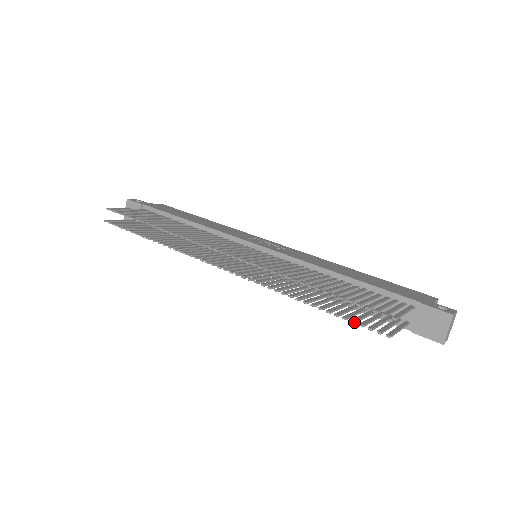
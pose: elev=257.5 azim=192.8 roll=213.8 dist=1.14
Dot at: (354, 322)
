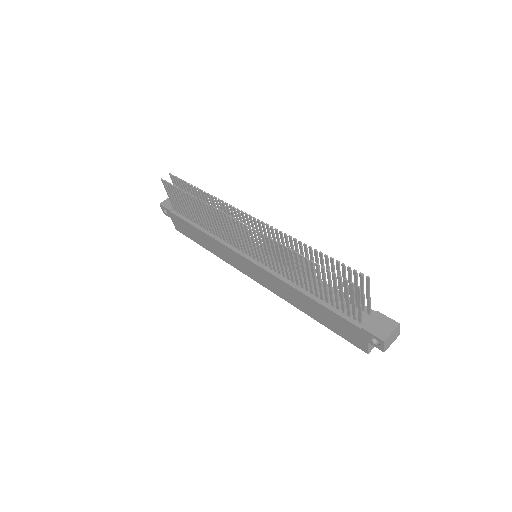
Dot at: (335, 273)
